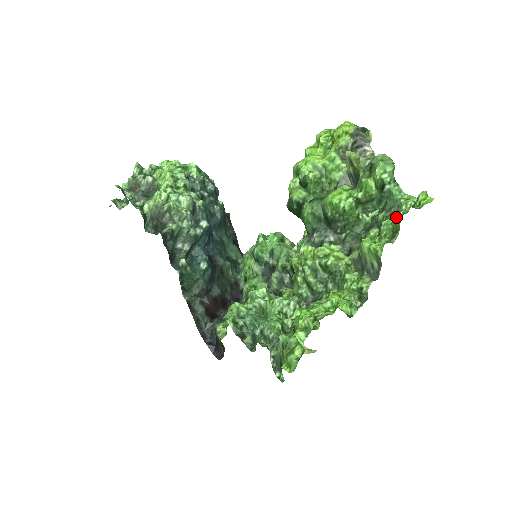
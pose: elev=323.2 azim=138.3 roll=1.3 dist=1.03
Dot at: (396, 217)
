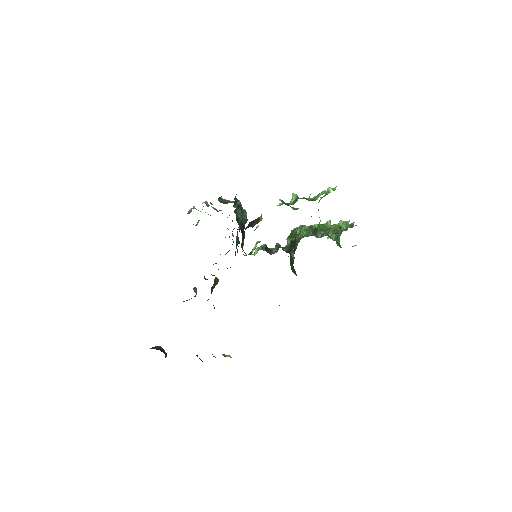
Dot at: (352, 223)
